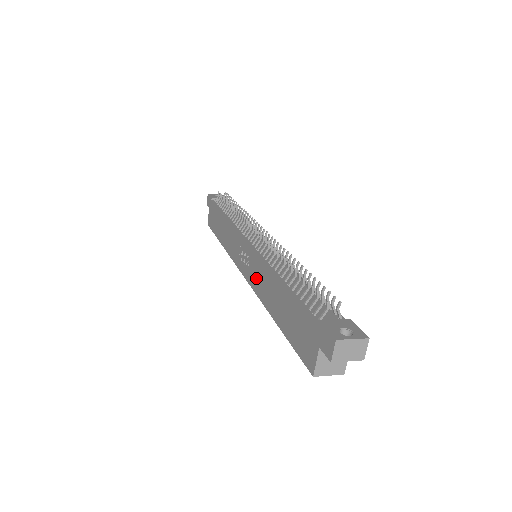
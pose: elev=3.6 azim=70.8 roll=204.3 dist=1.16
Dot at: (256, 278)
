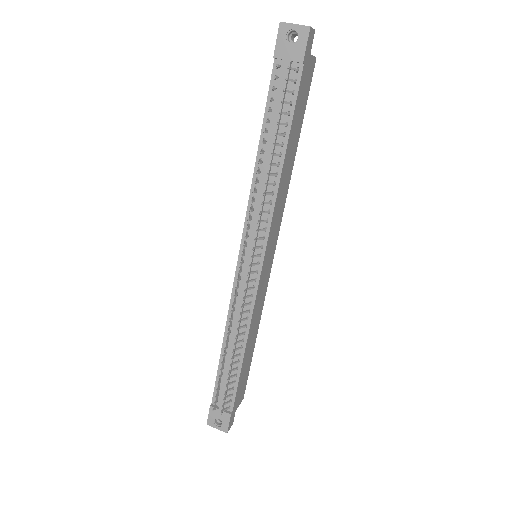
Dot at: occluded
